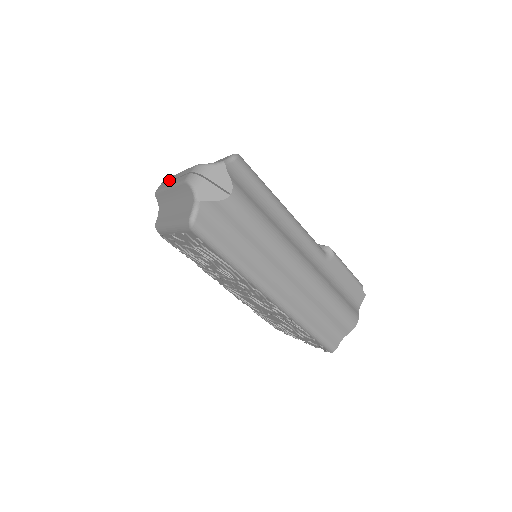
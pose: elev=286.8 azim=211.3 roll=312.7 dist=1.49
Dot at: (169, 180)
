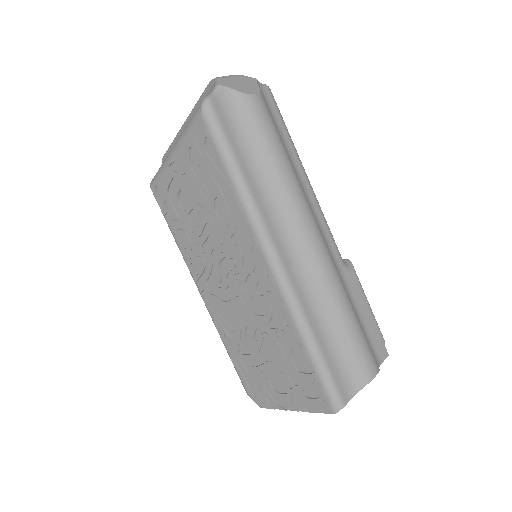
Dot at: occluded
